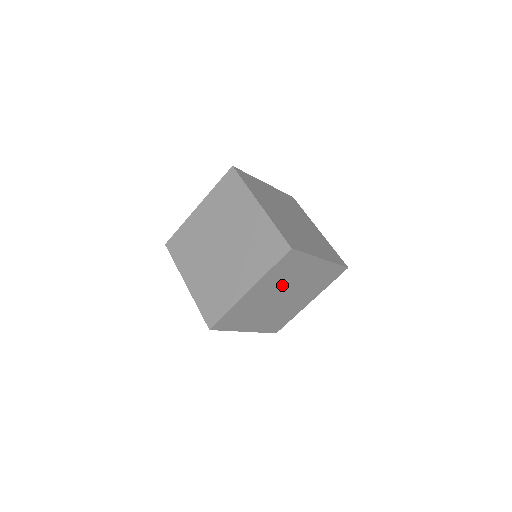
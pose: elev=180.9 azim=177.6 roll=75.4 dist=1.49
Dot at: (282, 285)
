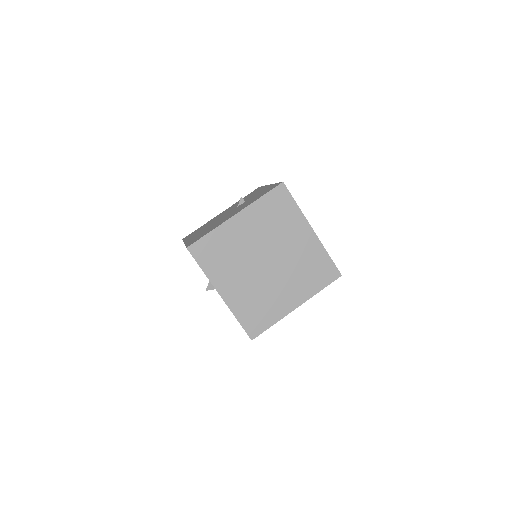
Dot at: occluded
